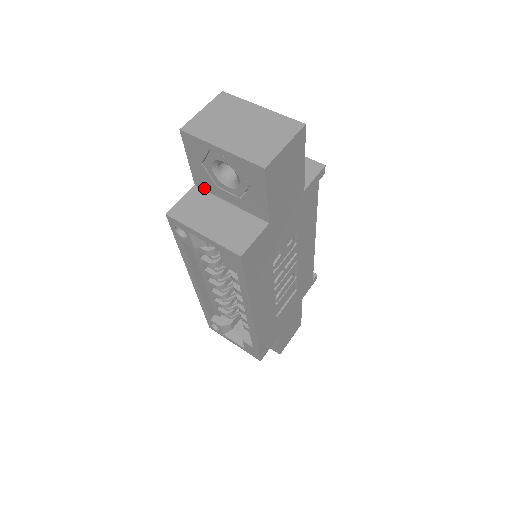
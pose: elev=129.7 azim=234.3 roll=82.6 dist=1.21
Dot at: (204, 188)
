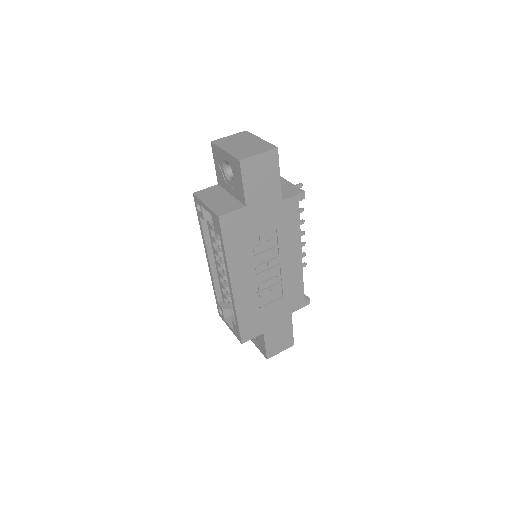
Dot at: (221, 185)
